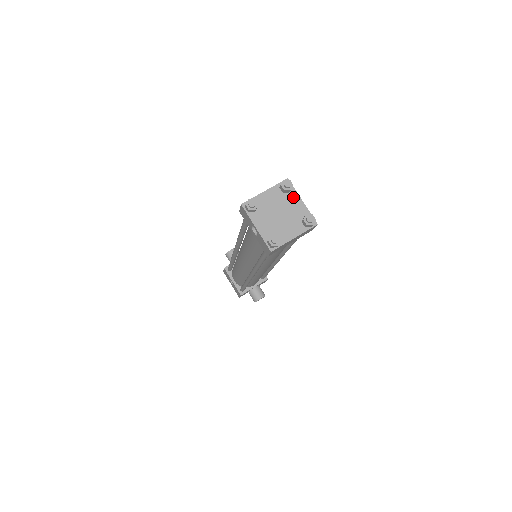
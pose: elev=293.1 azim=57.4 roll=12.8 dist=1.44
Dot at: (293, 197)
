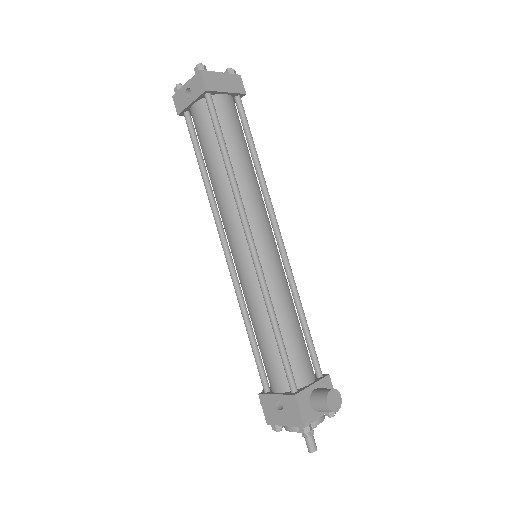
Dot at: occluded
